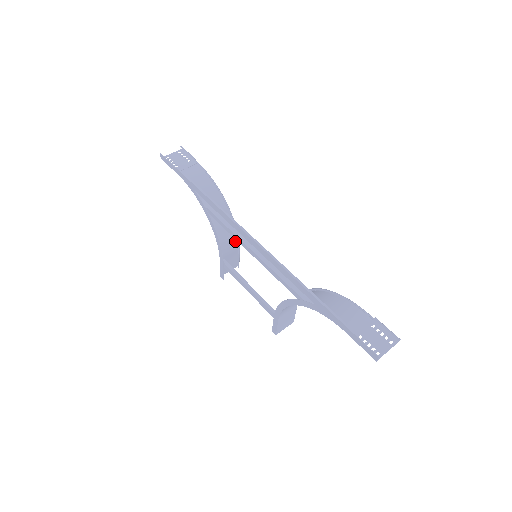
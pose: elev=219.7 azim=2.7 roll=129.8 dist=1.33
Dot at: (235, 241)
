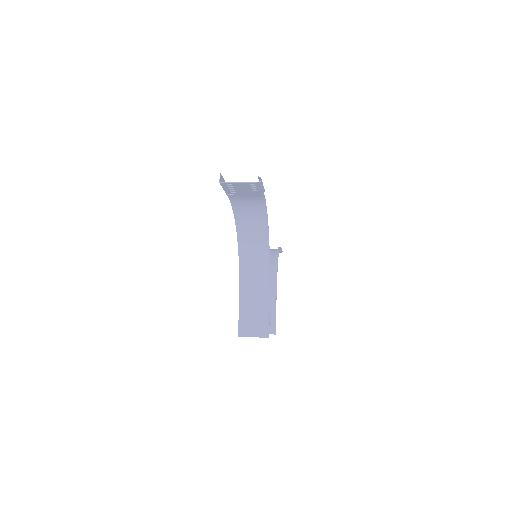
Dot at: (273, 292)
